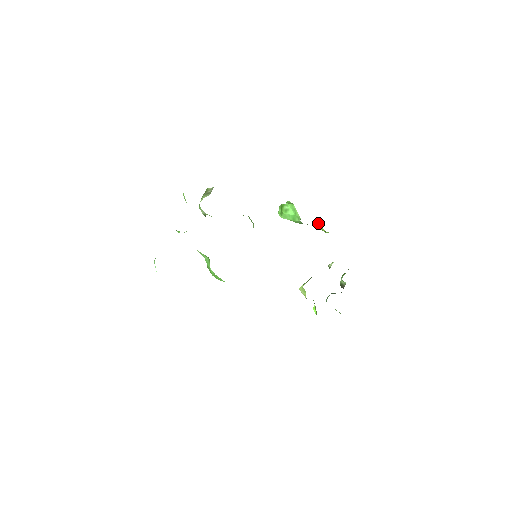
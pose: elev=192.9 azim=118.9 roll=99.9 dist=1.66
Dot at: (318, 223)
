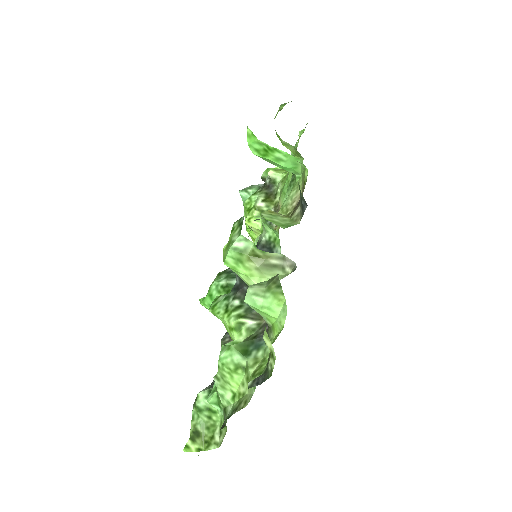
Dot at: (293, 147)
